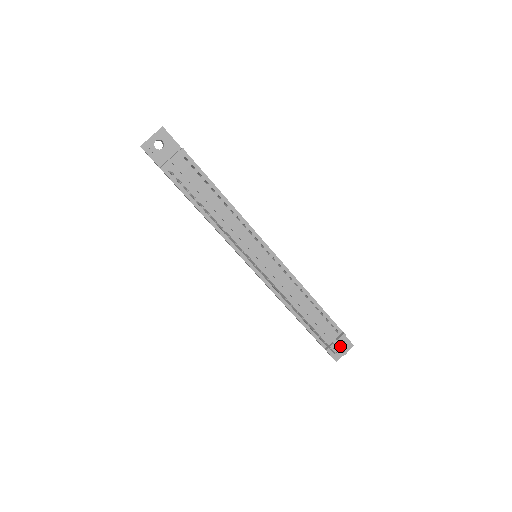
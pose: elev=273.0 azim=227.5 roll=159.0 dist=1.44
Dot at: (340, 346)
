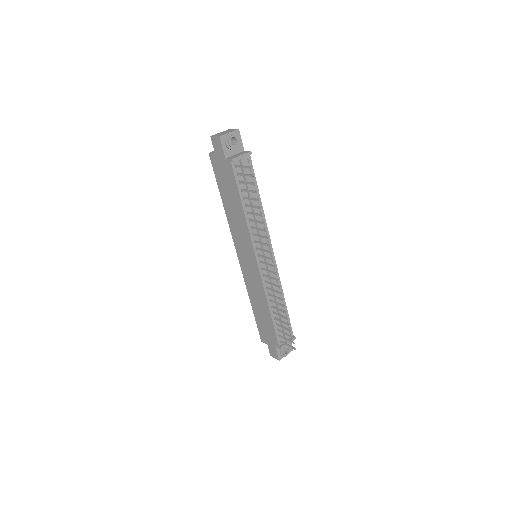
Dot at: (287, 347)
